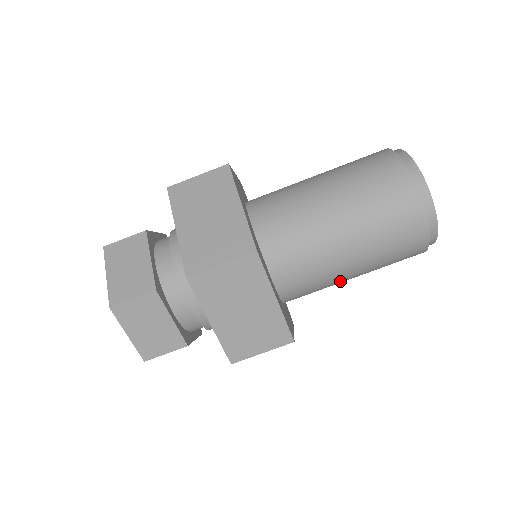
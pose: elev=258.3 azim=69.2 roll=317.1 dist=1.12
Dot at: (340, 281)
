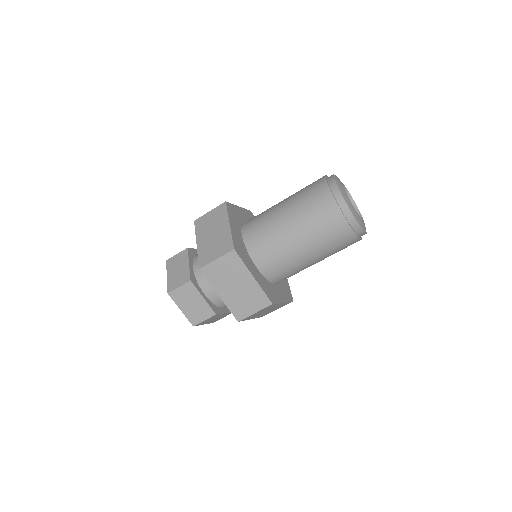
Dot at: (305, 265)
